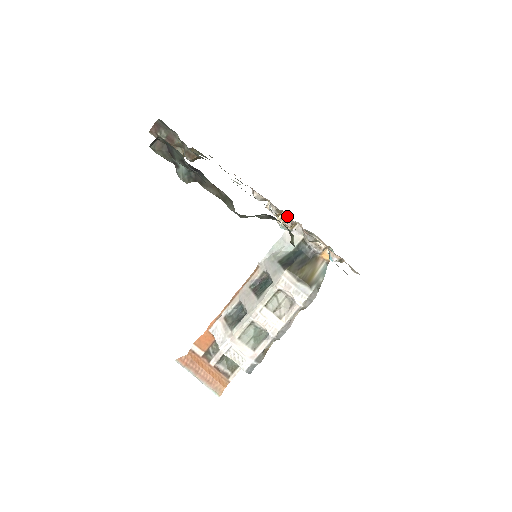
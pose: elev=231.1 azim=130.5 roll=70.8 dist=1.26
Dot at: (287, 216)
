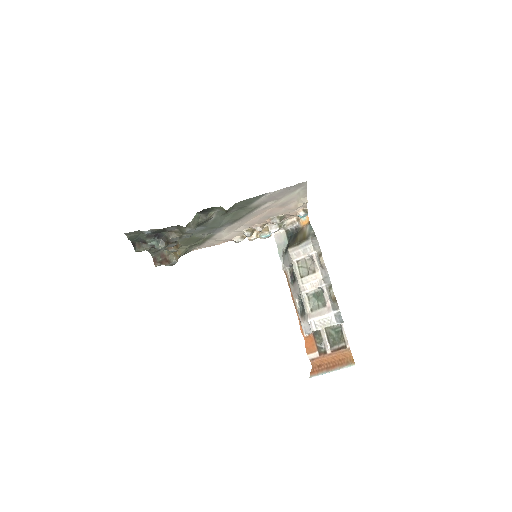
Dot at: (253, 226)
